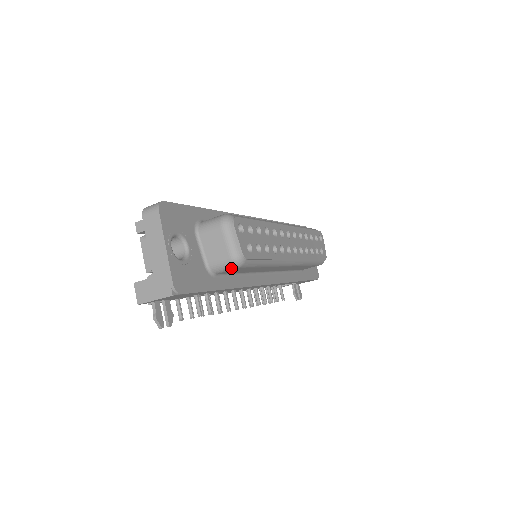
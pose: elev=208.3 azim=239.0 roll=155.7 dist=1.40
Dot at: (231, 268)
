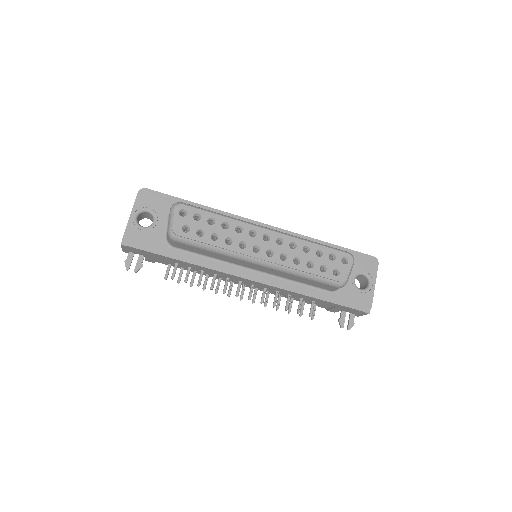
Dot at: (172, 241)
